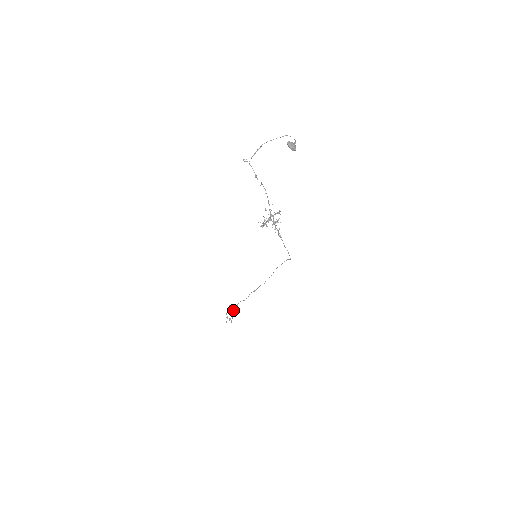
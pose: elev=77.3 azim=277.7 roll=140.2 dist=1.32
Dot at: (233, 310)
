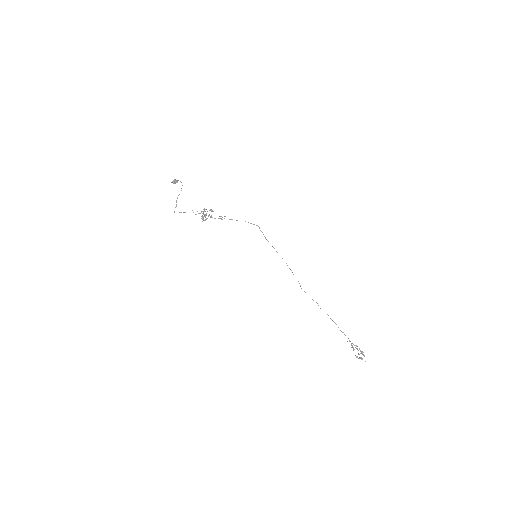
Dot at: (354, 345)
